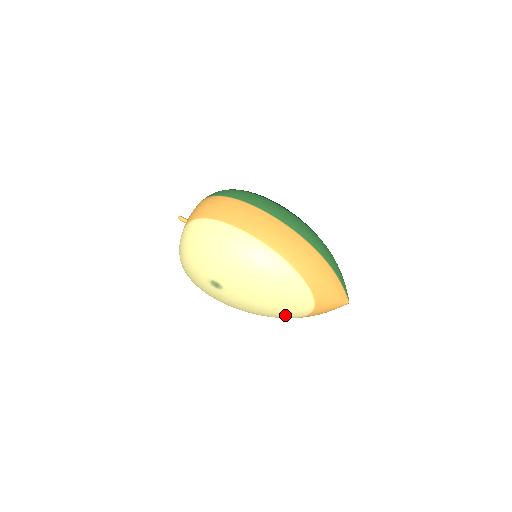
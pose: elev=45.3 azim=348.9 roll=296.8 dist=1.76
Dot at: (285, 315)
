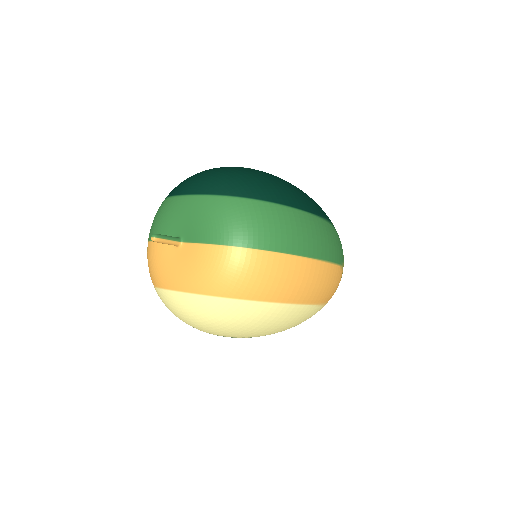
Dot at: occluded
